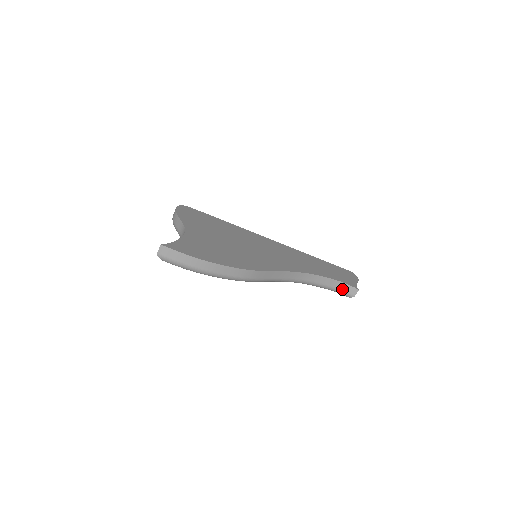
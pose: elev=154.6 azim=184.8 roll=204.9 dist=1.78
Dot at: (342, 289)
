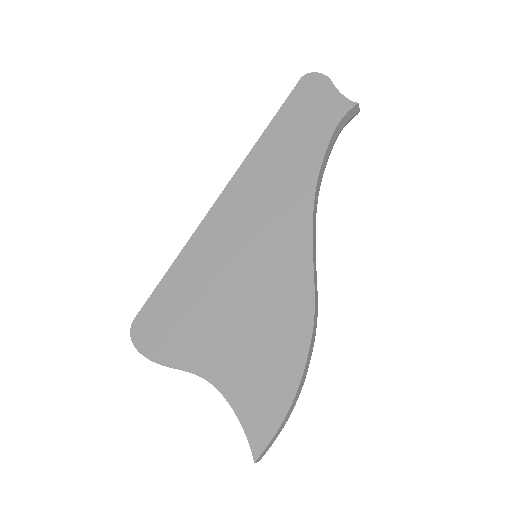
Dot at: (342, 127)
